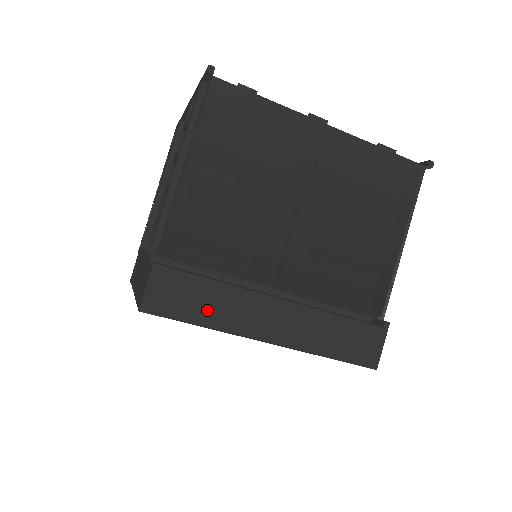
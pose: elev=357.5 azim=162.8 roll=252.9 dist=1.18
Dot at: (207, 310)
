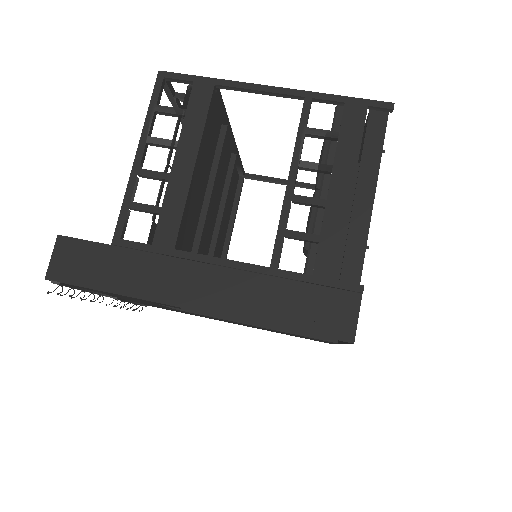
Dot at: occluded
